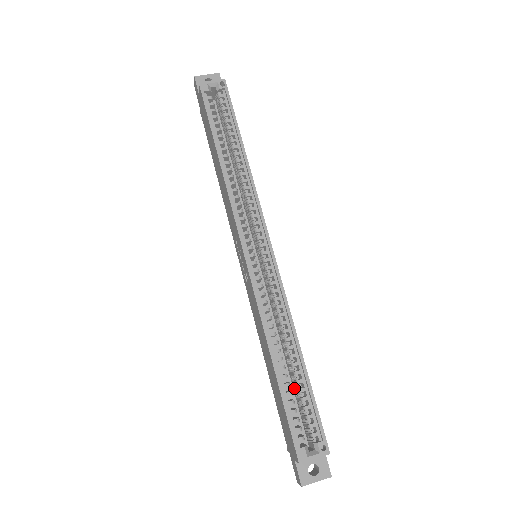
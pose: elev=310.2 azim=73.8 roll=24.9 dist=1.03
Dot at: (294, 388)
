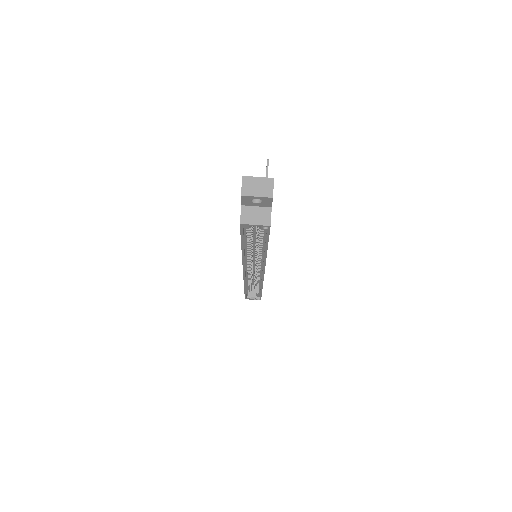
Dot at: (254, 287)
